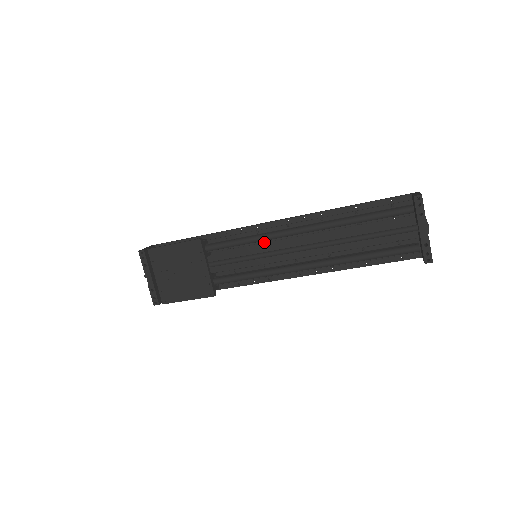
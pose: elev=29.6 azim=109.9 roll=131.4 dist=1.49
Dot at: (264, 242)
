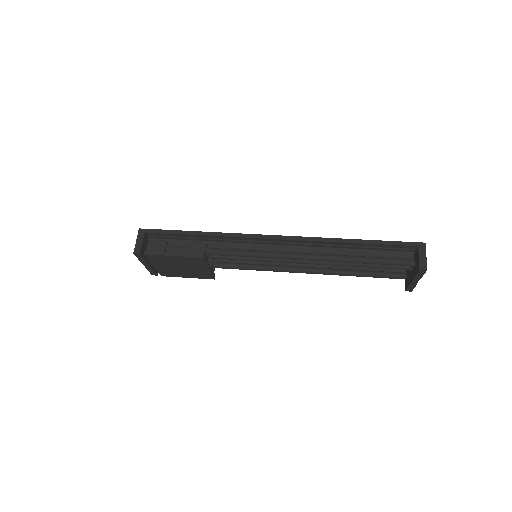
Dot at: occluded
